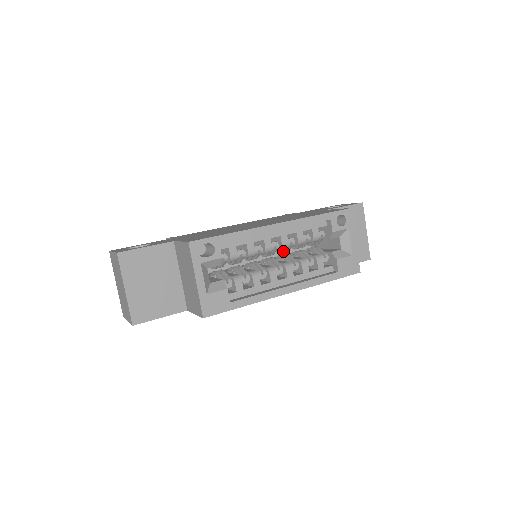
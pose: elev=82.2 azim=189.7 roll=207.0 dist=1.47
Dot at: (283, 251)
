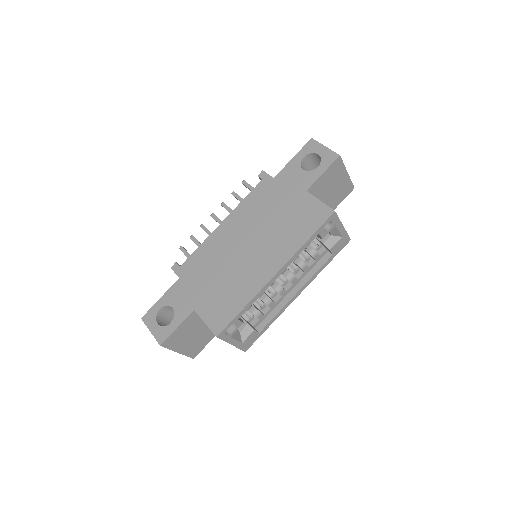
Dot at: occluded
